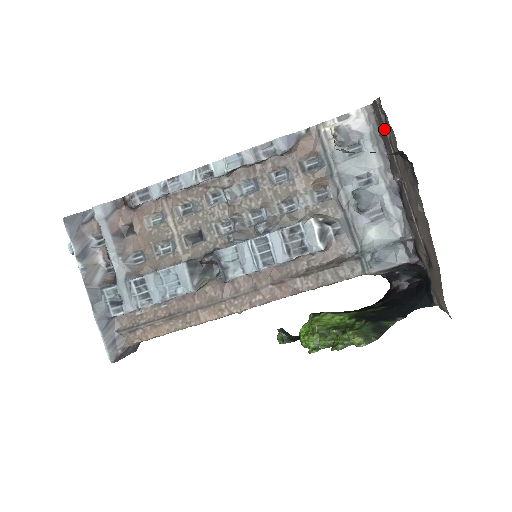
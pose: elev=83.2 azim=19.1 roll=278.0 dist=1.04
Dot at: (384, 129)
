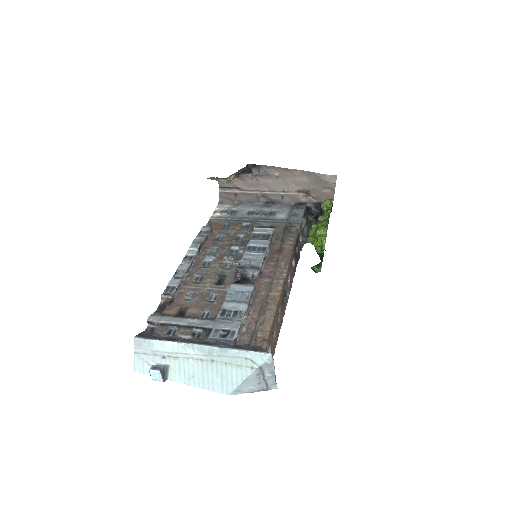
Dot at: (234, 193)
